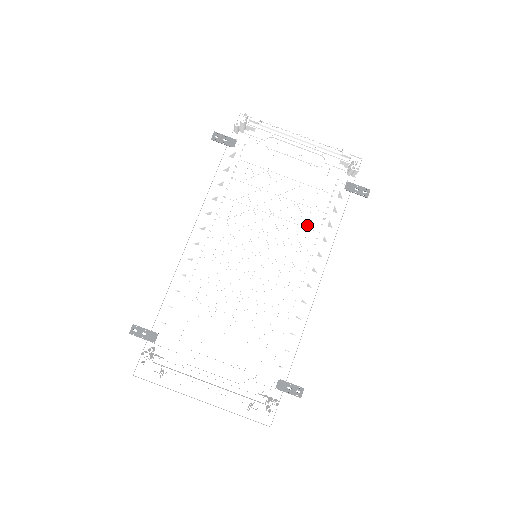
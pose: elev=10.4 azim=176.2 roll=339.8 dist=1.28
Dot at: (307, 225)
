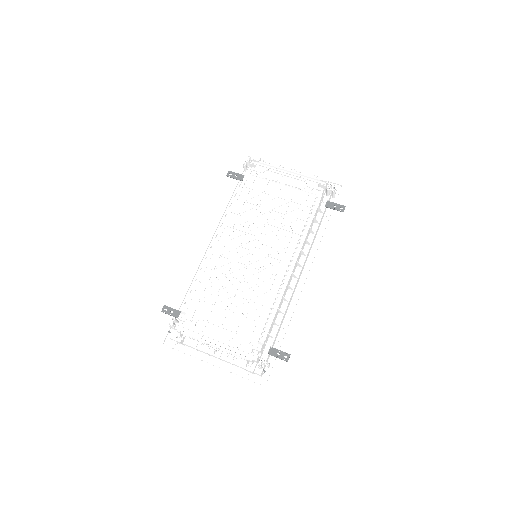
Dot at: (292, 230)
